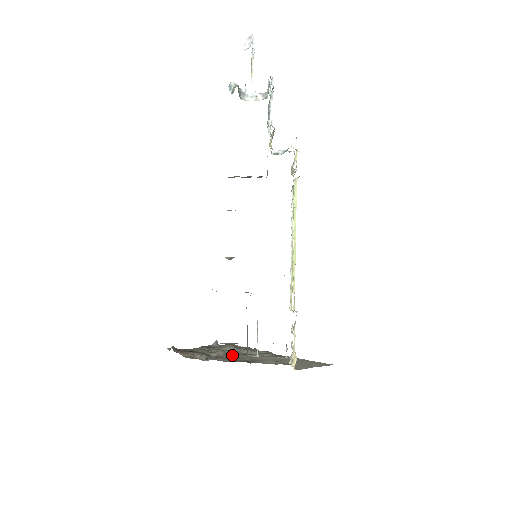
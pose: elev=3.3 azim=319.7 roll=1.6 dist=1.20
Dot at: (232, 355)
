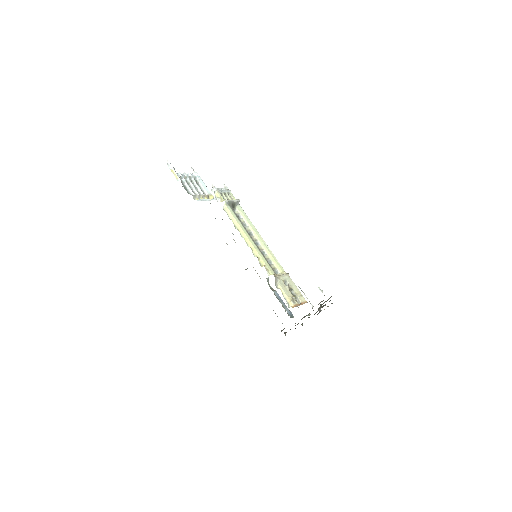
Dot at: (304, 316)
